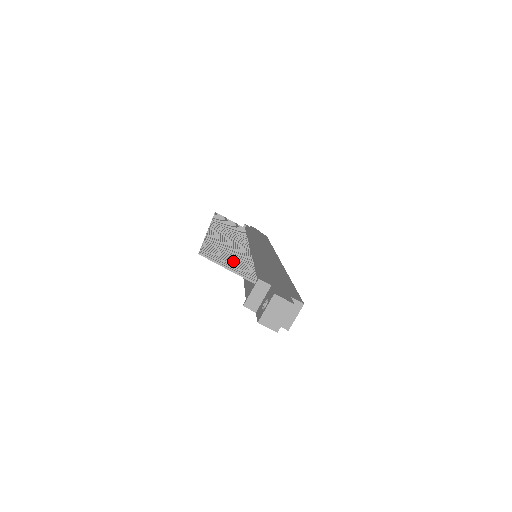
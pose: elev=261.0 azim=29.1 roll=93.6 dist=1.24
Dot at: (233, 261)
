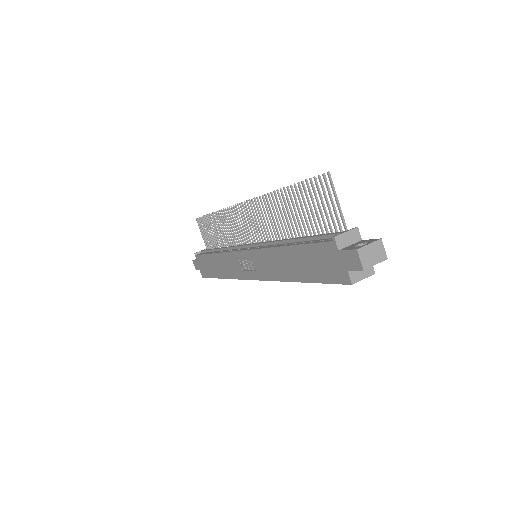
Dot at: (313, 213)
